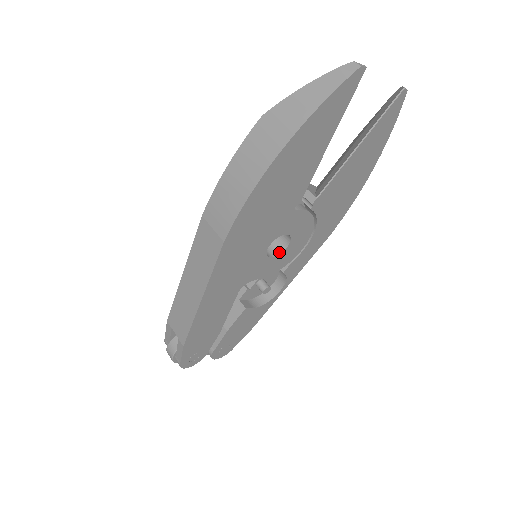
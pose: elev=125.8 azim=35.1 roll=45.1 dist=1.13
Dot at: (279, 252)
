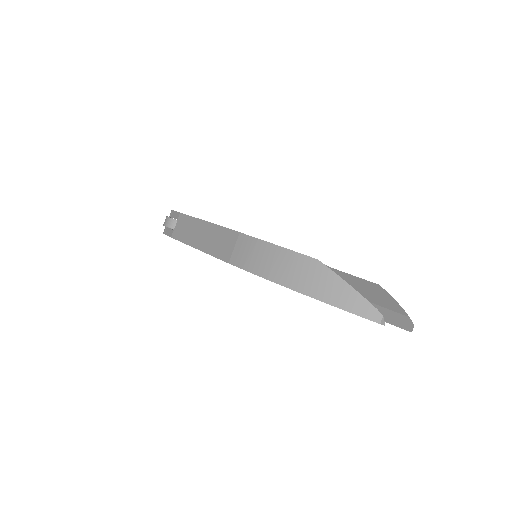
Dot at: occluded
